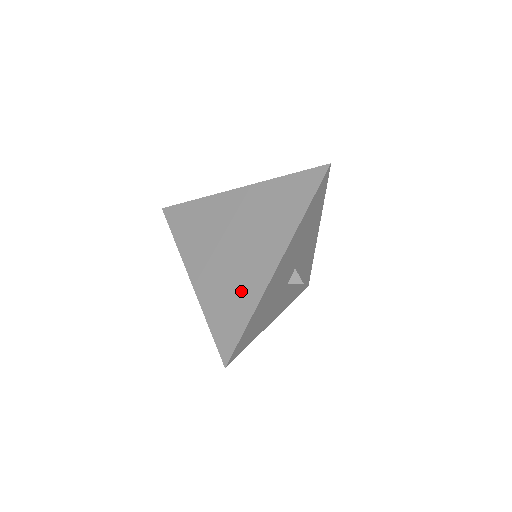
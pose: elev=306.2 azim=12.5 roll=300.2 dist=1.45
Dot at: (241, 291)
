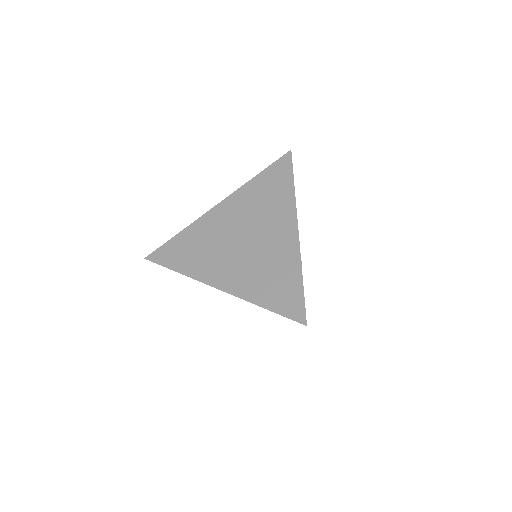
Dot at: (278, 265)
